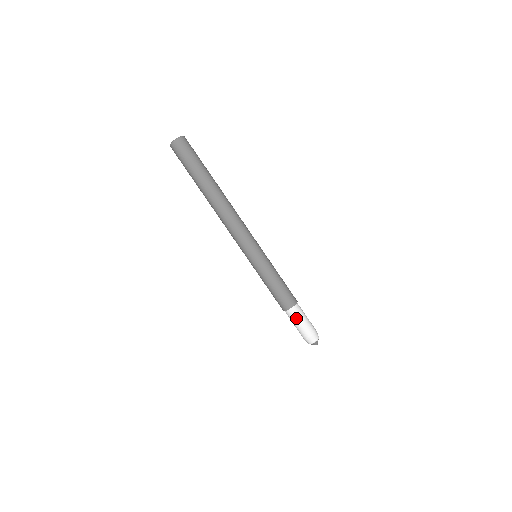
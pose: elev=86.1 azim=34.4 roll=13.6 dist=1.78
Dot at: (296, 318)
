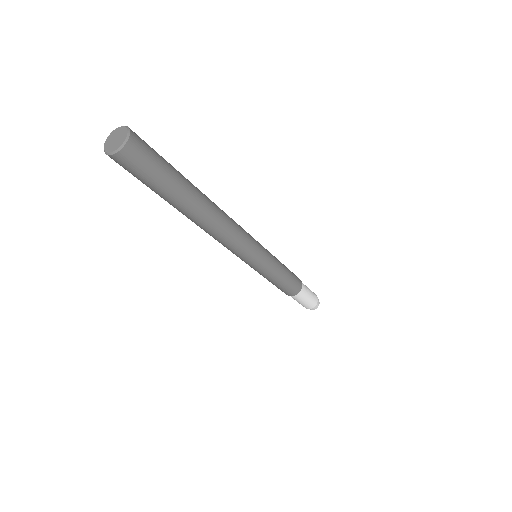
Dot at: (302, 299)
